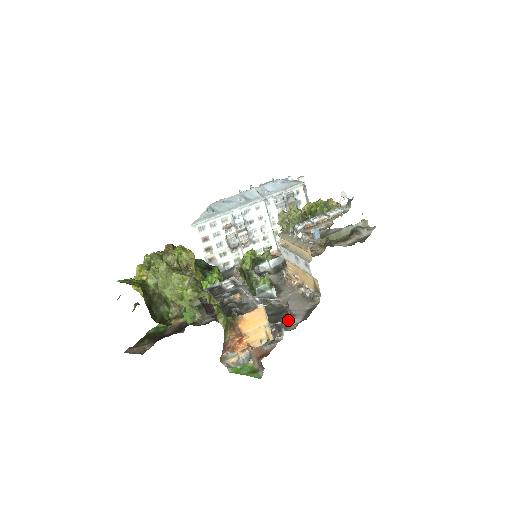
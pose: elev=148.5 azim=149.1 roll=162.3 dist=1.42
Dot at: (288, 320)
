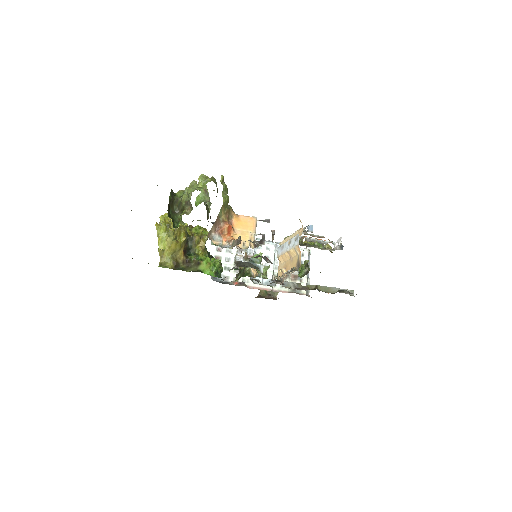
Dot at: (269, 260)
